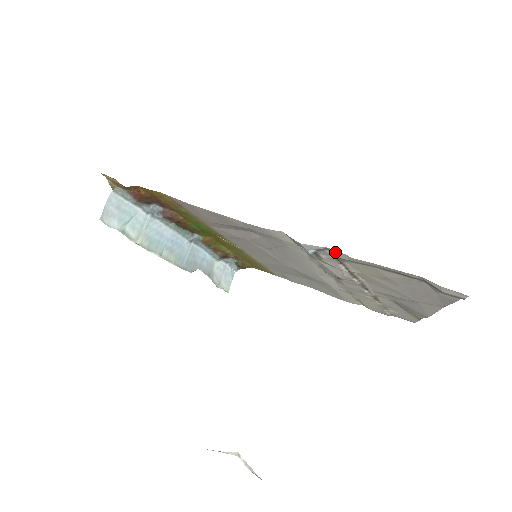
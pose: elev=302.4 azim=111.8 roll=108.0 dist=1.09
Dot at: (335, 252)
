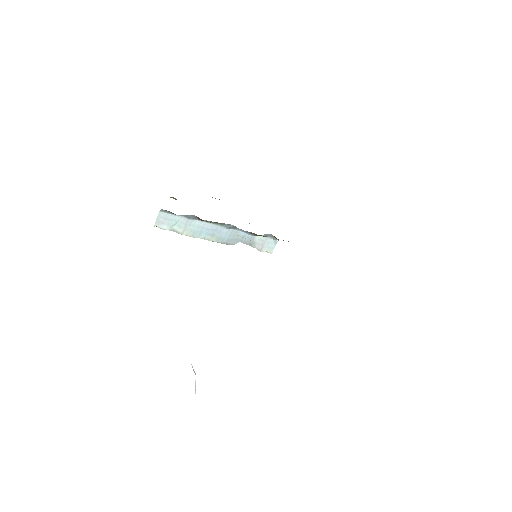
Dot at: occluded
